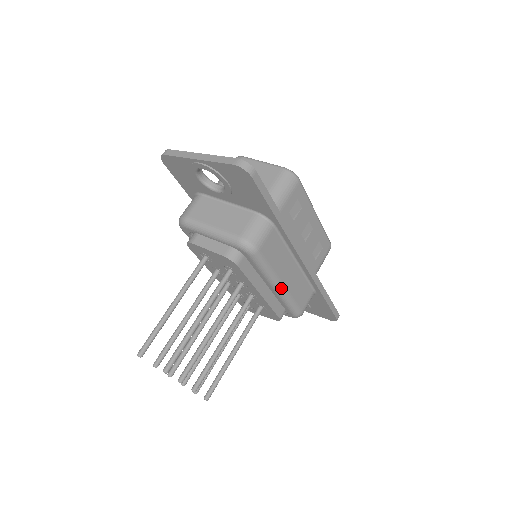
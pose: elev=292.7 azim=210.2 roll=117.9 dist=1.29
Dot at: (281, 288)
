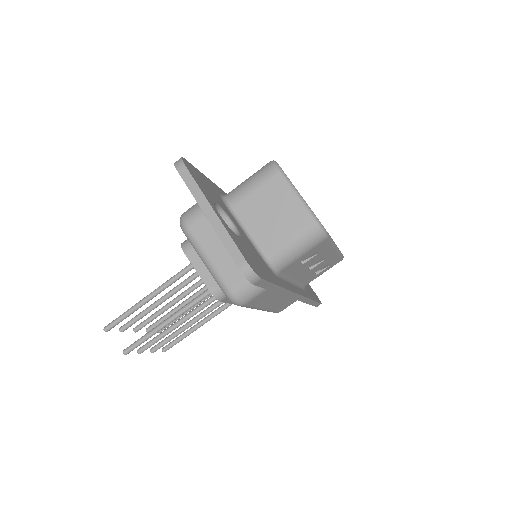
Dot at: (262, 310)
